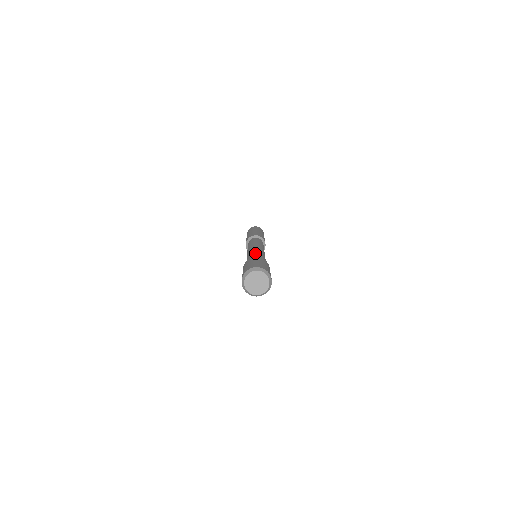
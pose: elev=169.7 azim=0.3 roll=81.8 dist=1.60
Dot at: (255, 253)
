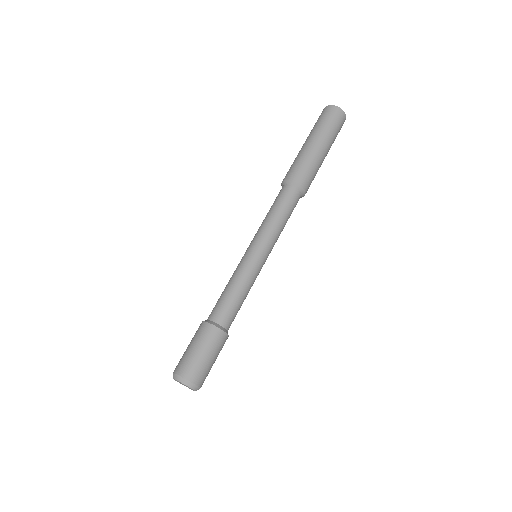
Dot at: (242, 295)
